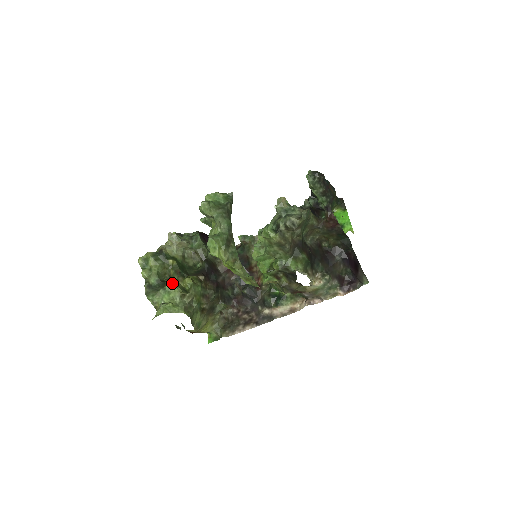
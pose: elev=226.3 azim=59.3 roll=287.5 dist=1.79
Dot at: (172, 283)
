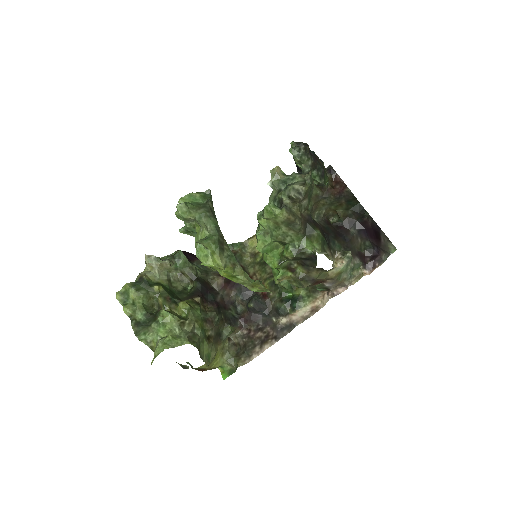
Dot at: (165, 312)
